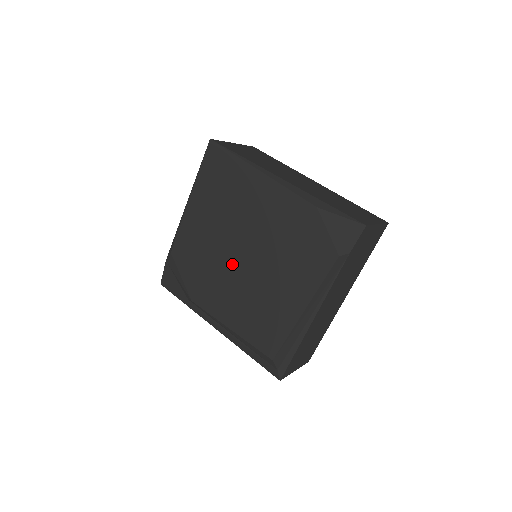
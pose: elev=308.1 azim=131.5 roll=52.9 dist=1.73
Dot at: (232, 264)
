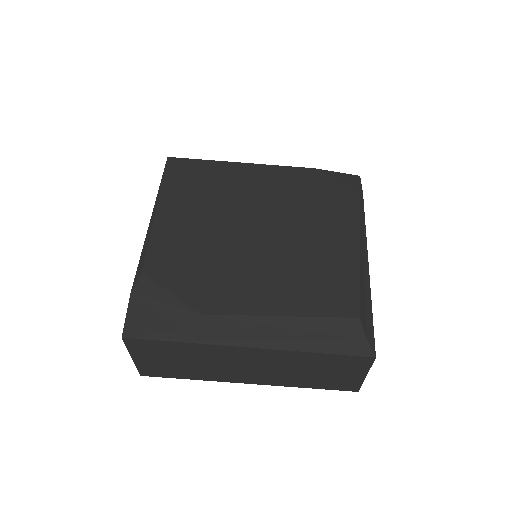
Dot at: (246, 245)
